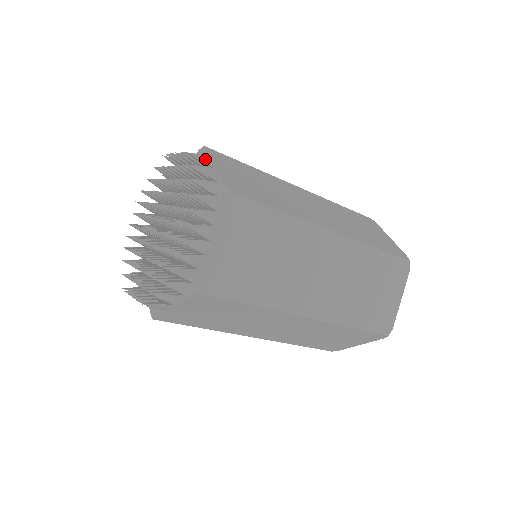
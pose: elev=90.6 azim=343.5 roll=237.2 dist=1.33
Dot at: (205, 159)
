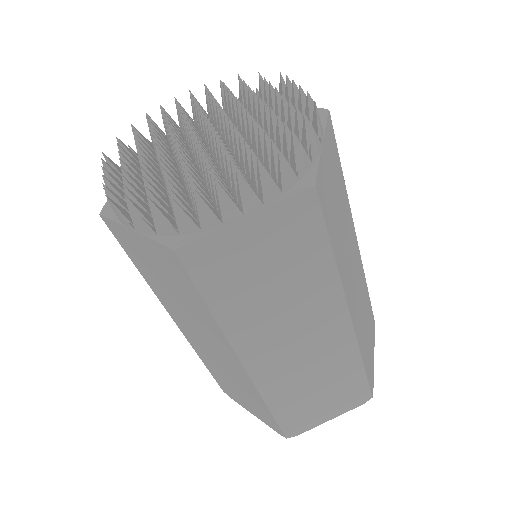
Dot at: (321, 126)
